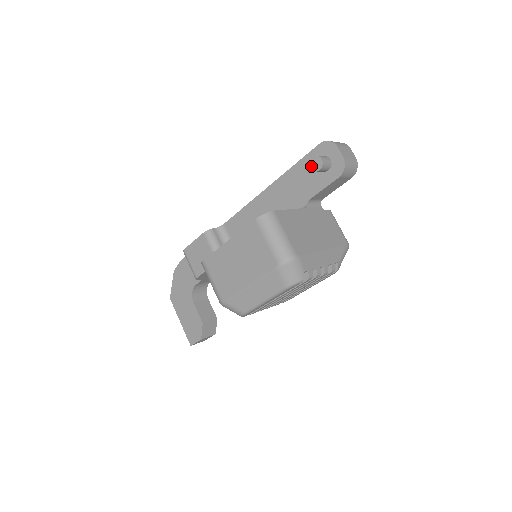
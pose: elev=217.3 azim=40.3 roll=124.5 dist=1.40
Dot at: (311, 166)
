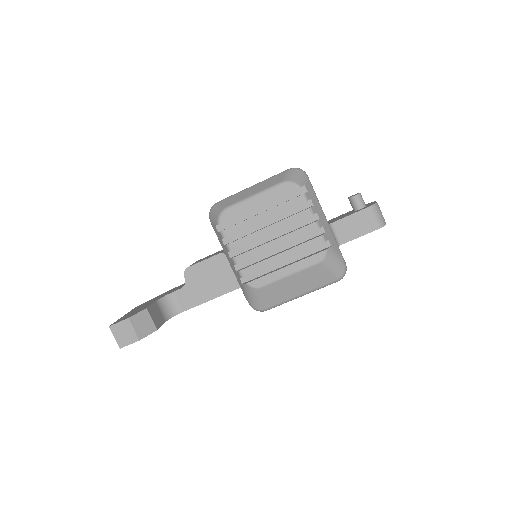
Dot at: (349, 197)
